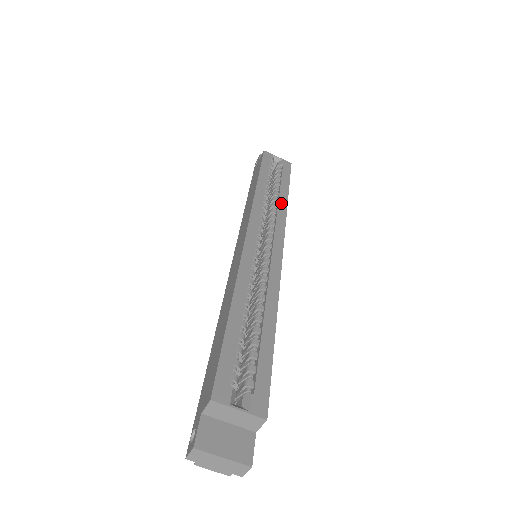
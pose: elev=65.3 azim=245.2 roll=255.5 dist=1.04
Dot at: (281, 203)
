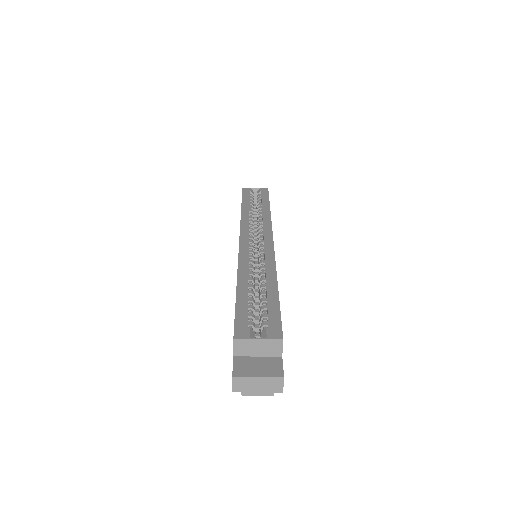
Dot at: (265, 214)
